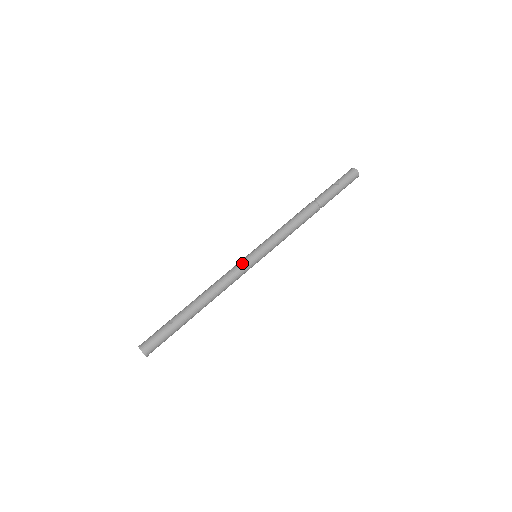
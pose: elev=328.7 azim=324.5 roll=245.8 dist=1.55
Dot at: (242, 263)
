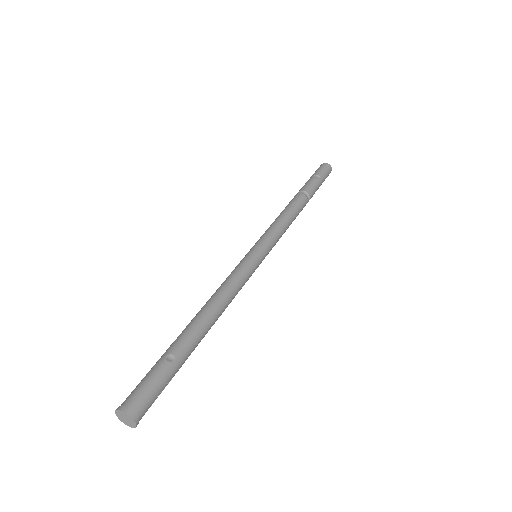
Dot at: (248, 264)
